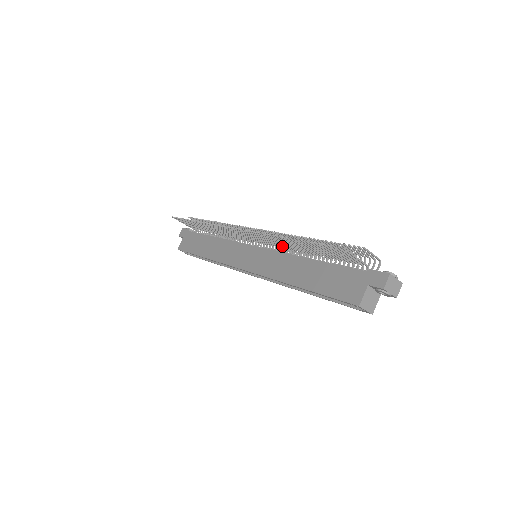
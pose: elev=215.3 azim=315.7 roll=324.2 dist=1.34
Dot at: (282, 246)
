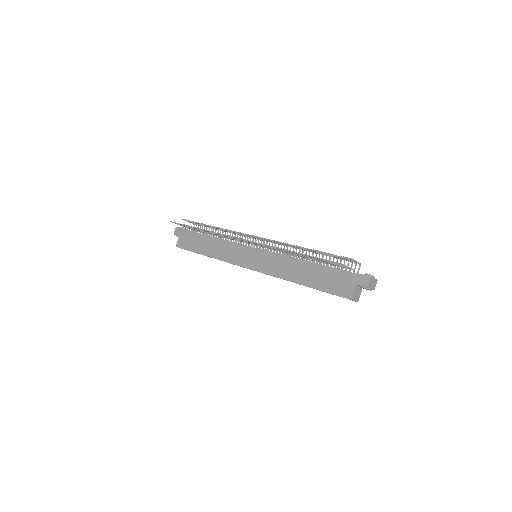
Dot at: (281, 251)
